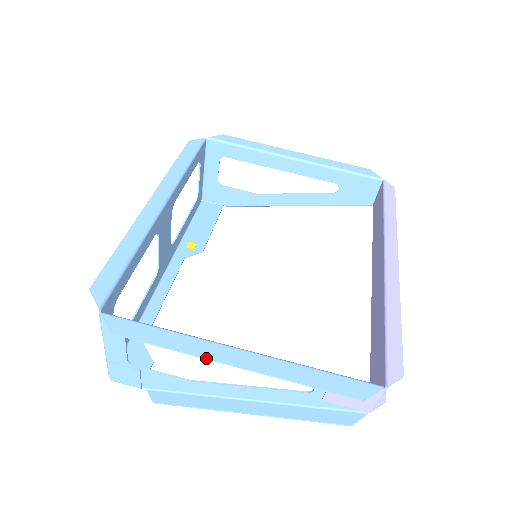
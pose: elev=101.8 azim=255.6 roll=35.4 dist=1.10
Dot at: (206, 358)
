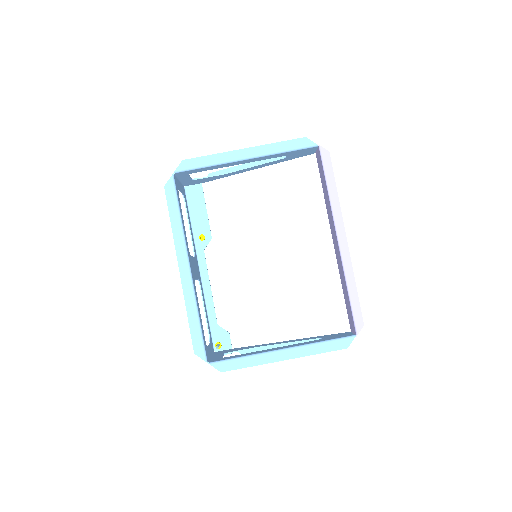
Dot at: occluded
